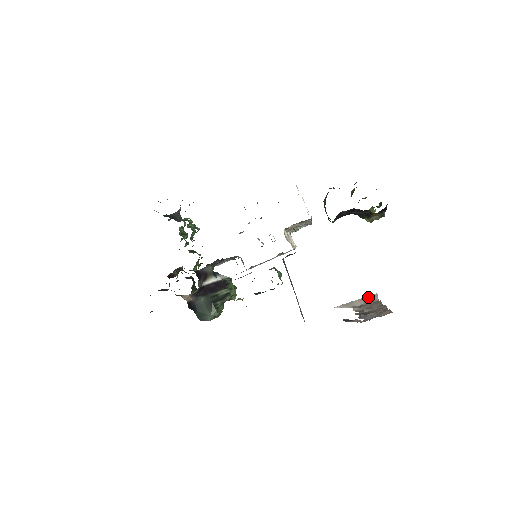
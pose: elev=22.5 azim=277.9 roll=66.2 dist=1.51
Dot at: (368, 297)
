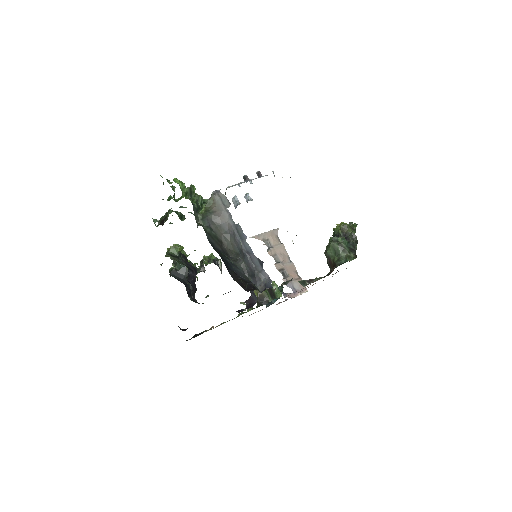
Dot at: (273, 232)
